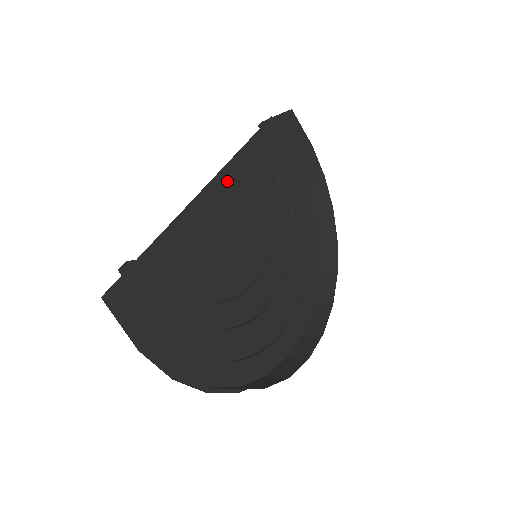
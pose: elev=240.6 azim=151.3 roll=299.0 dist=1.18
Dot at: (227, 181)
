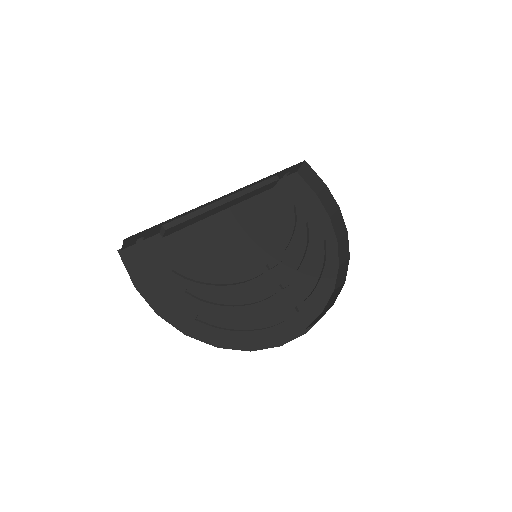
Dot at: (227, 198)
